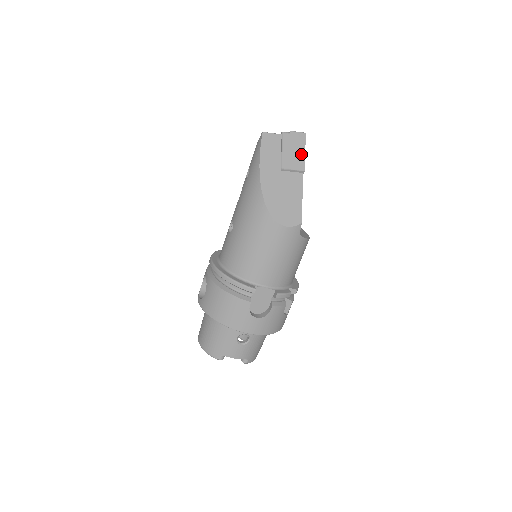
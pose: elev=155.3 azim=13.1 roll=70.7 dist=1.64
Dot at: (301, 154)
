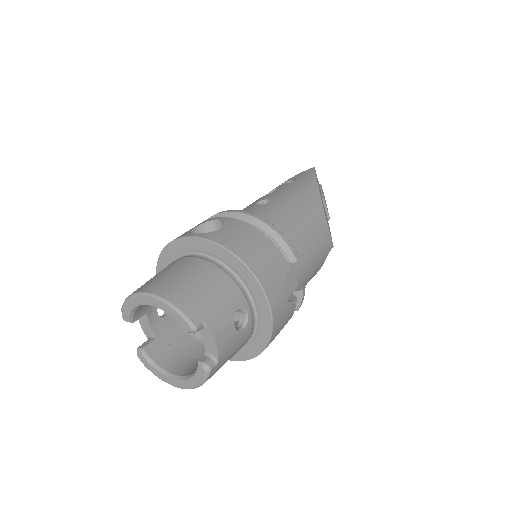
Dot at: occluded
